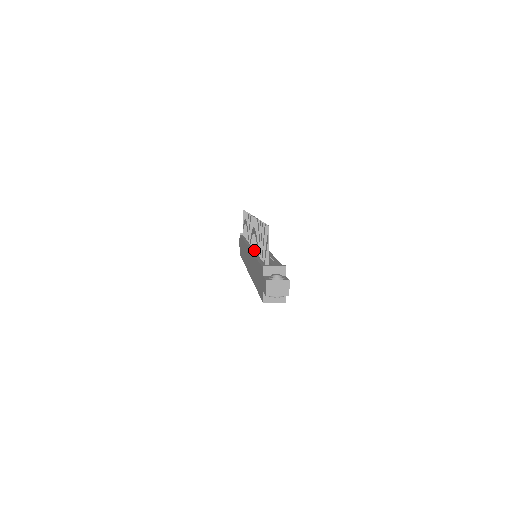
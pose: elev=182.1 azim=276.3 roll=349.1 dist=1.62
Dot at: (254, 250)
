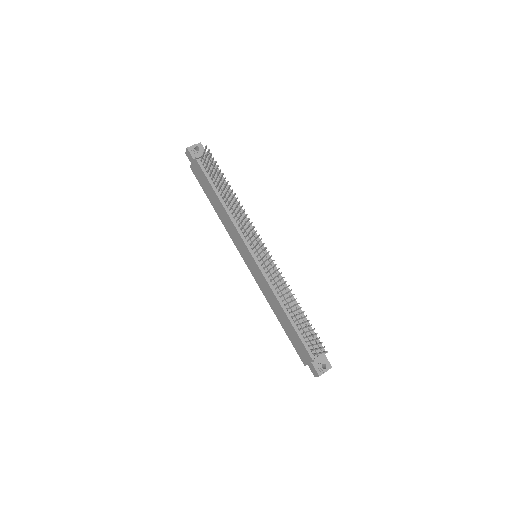
Dot at: (267, 276)
